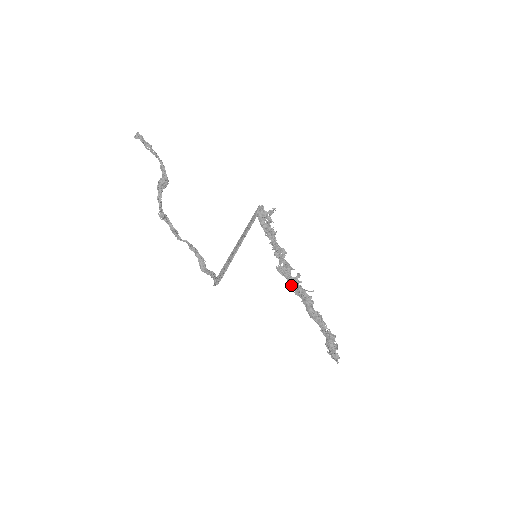
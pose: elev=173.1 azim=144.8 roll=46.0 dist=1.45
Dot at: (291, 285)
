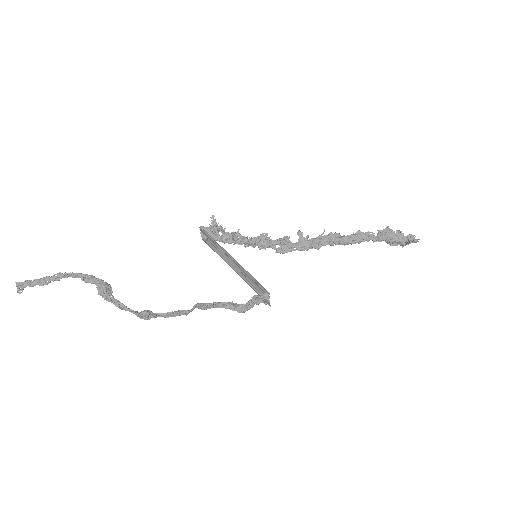
Dot at: (305, 249)
